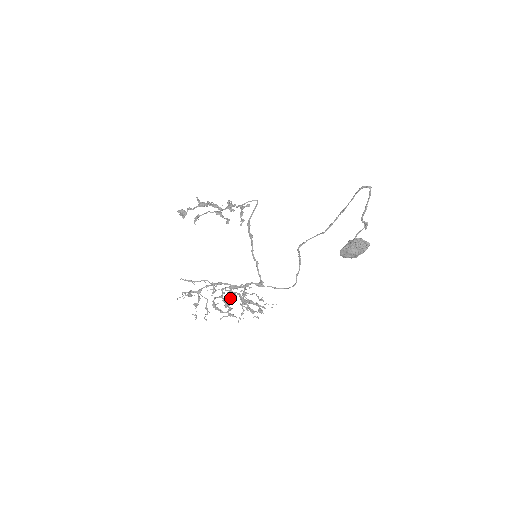
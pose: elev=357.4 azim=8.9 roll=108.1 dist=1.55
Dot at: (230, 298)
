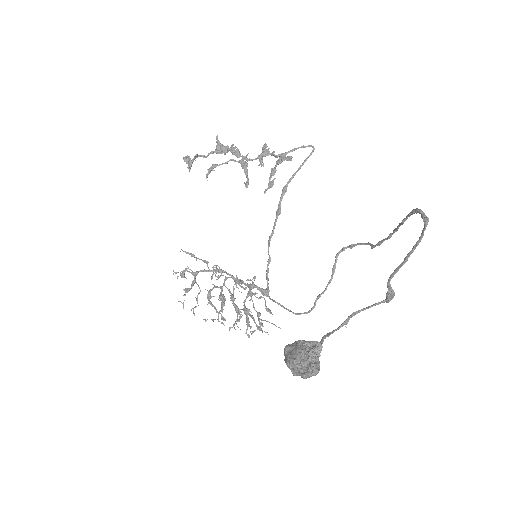
Dot at: (233, 292)
